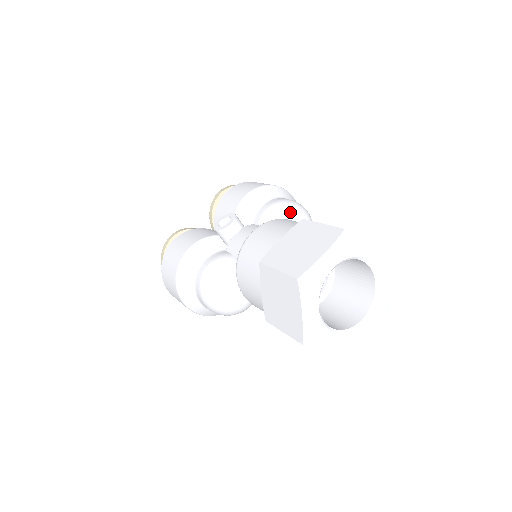
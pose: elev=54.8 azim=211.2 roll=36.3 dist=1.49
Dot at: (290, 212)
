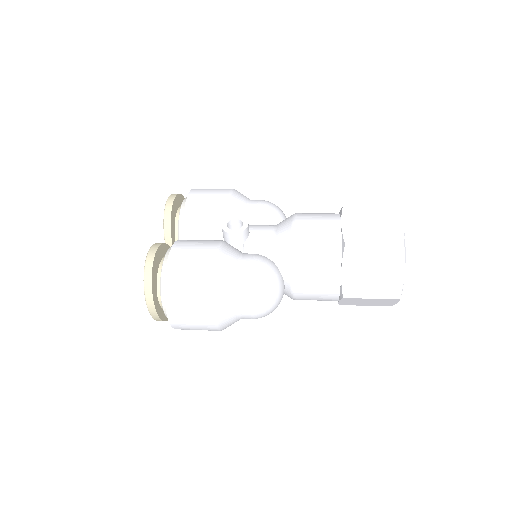
Dot at: (279, 210)
